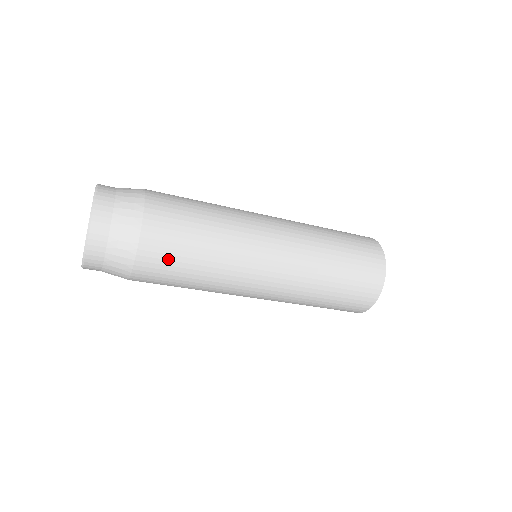
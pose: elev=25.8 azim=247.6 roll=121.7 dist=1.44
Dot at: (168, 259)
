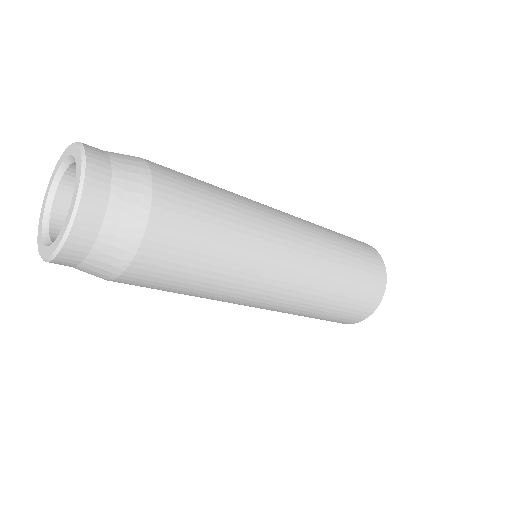
Dot at: (179, 255)
